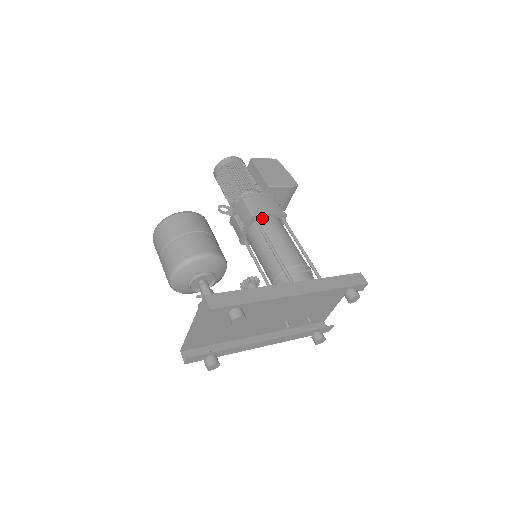
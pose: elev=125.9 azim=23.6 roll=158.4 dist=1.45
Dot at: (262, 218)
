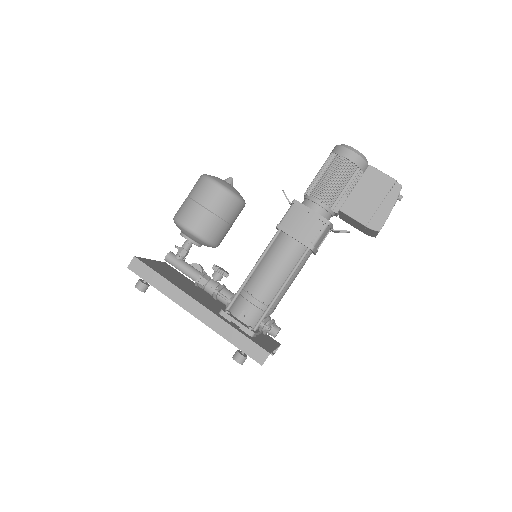
Dot at: (286, 234)
